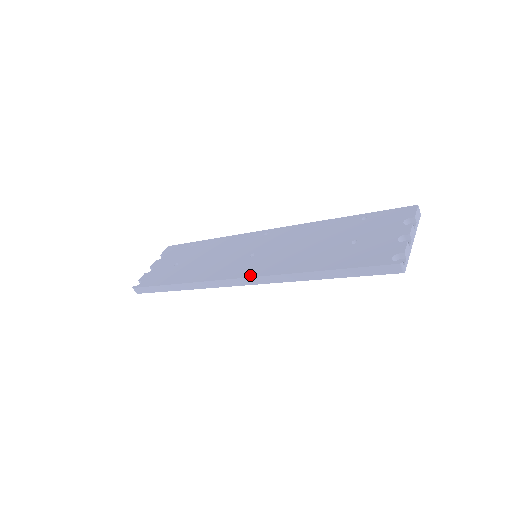
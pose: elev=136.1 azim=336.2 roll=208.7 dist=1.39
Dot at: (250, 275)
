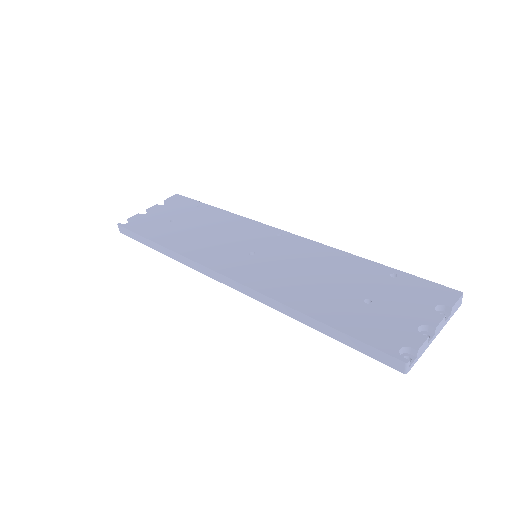
Dot at: (236, 278)
